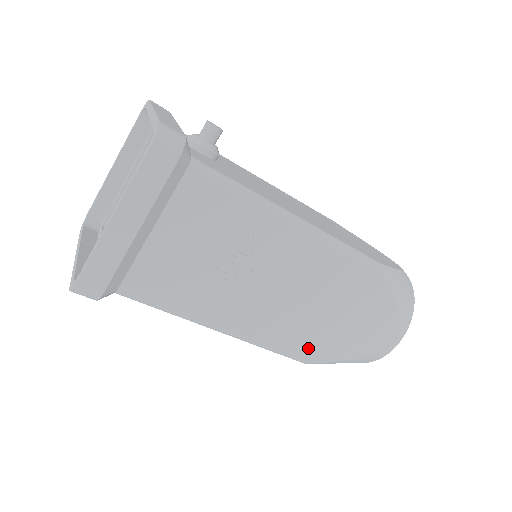
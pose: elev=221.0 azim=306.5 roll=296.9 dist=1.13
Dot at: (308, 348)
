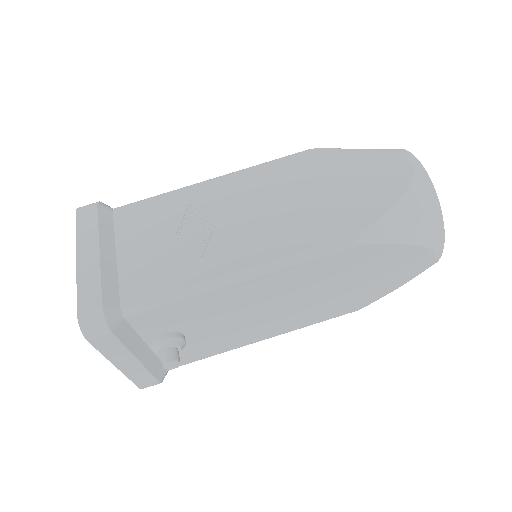
Dot at: (337, 227)
